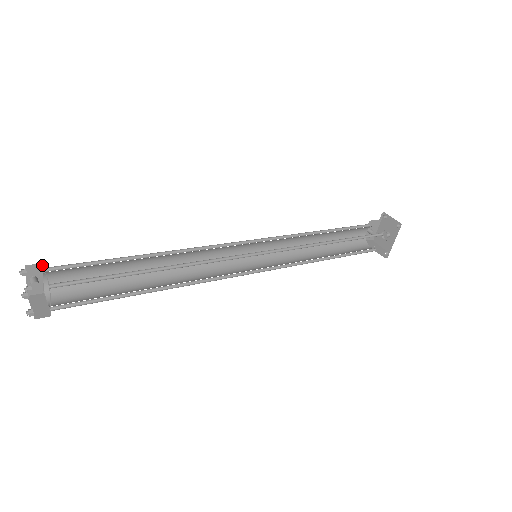
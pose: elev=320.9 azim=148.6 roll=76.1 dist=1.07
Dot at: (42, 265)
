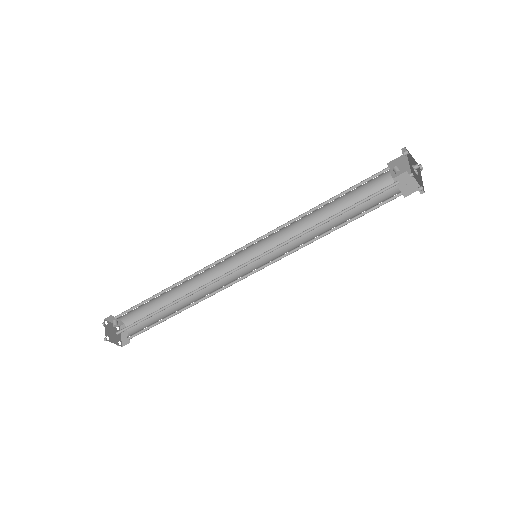
Dot at: (112, 316)
